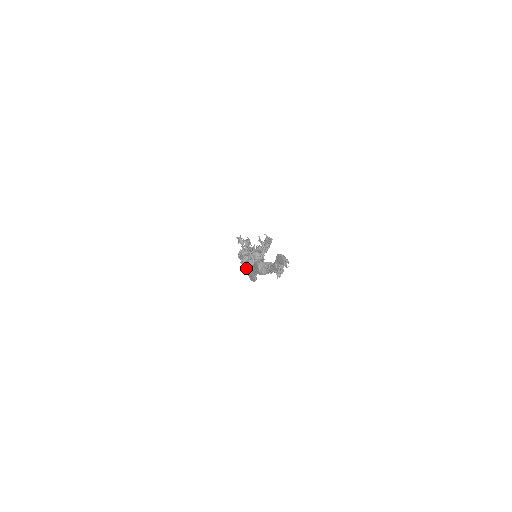
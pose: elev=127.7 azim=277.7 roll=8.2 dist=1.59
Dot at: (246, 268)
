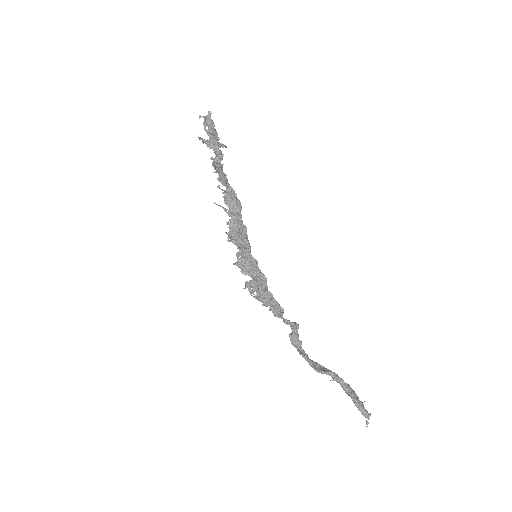
Dot at: occluded
